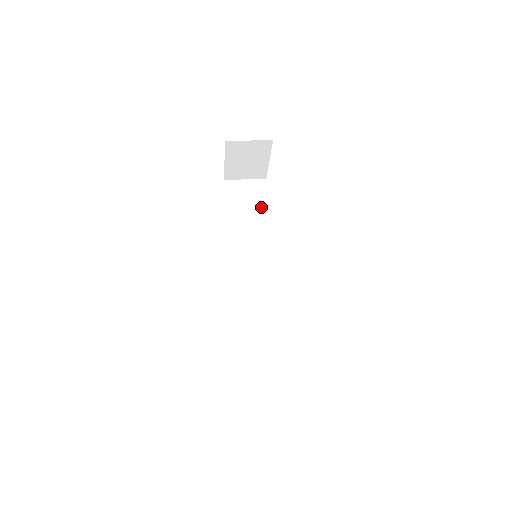
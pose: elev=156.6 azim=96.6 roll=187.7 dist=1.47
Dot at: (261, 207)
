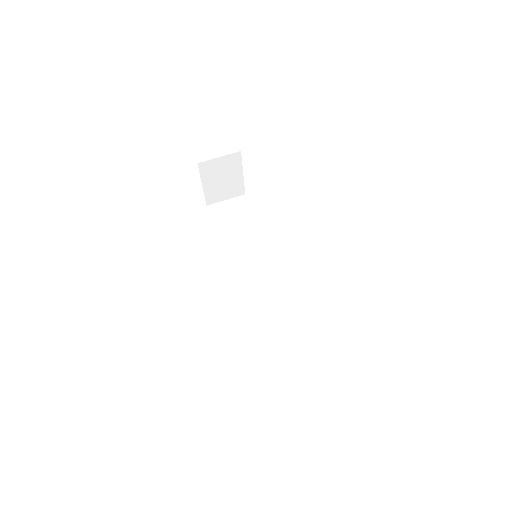
Dot at: (248, 219)
